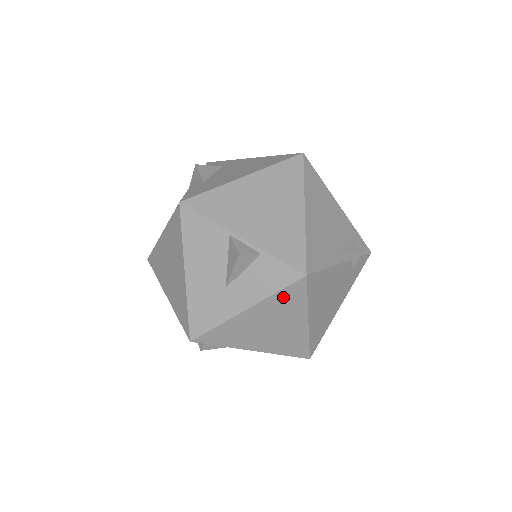
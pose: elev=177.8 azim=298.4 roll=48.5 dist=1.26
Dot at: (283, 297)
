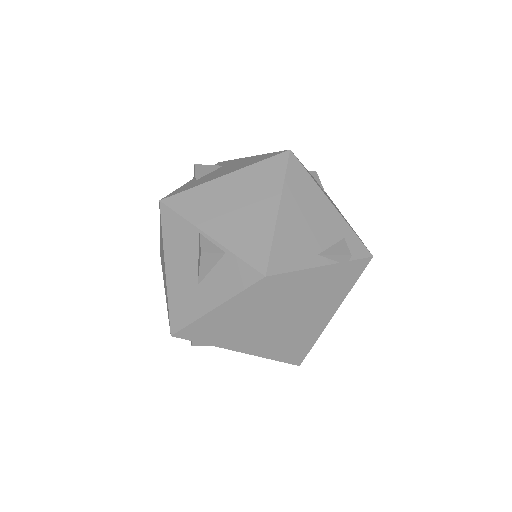
Dot at: (248, 298)
